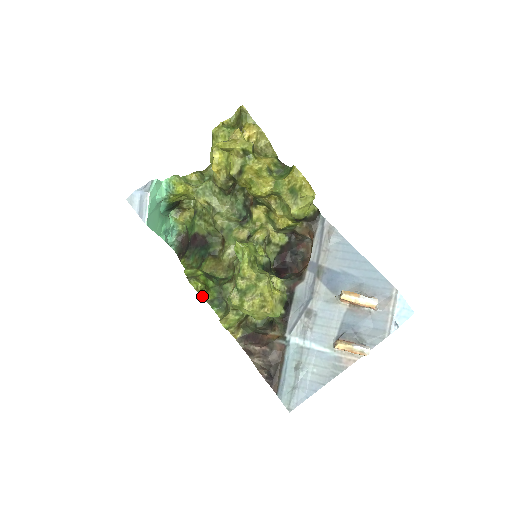
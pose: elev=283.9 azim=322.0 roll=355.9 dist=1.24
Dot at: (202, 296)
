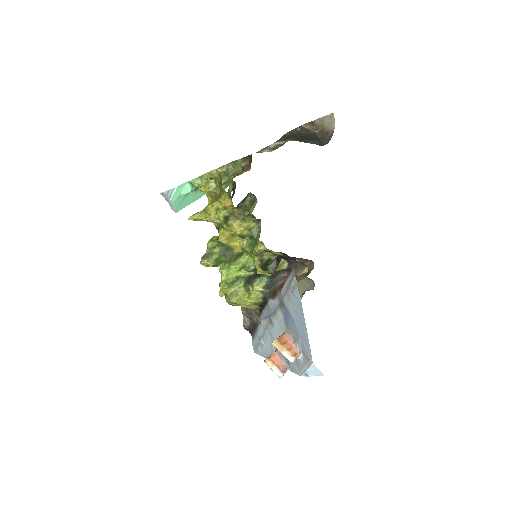
Dot at: (215, 266)
